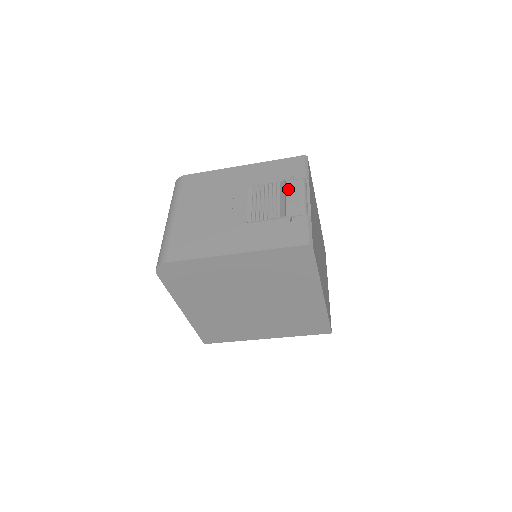
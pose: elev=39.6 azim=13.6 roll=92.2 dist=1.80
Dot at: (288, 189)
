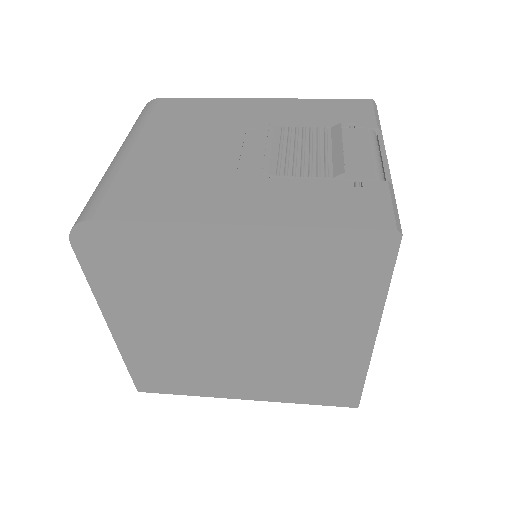
Dot at: (346, 138)
